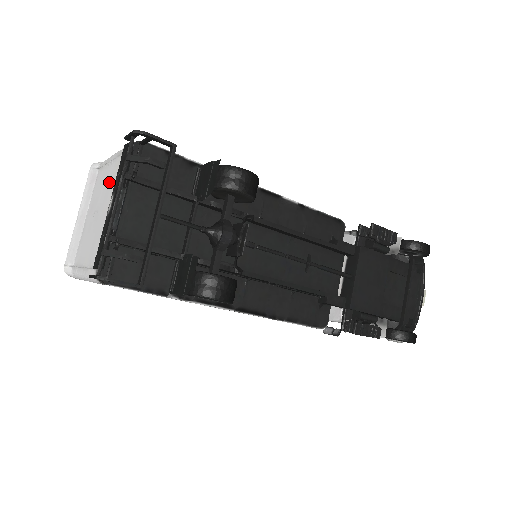
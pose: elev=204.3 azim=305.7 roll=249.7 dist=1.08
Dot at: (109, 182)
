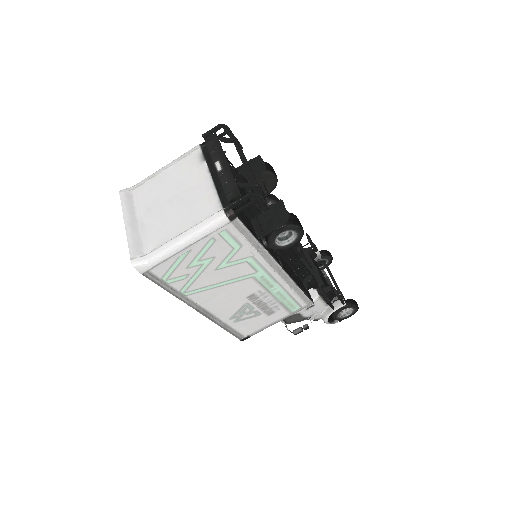
Dot at: (179, 176)
